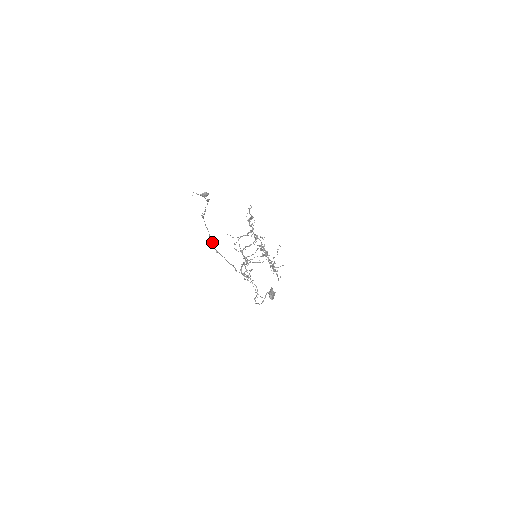
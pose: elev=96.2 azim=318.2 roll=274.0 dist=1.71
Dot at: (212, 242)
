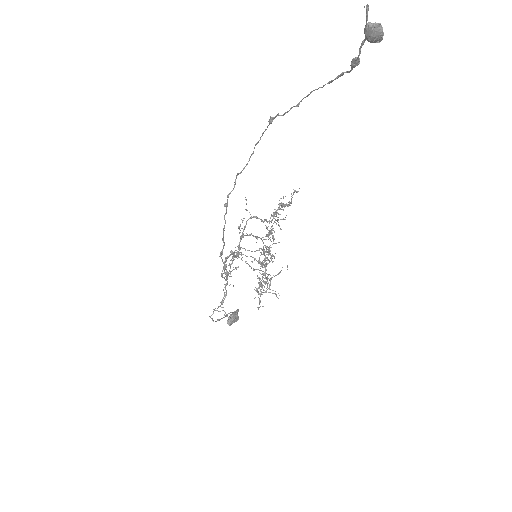
Dot at: (235, 184)
